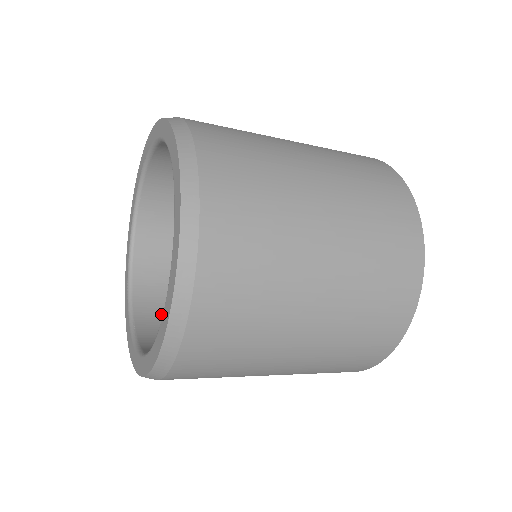
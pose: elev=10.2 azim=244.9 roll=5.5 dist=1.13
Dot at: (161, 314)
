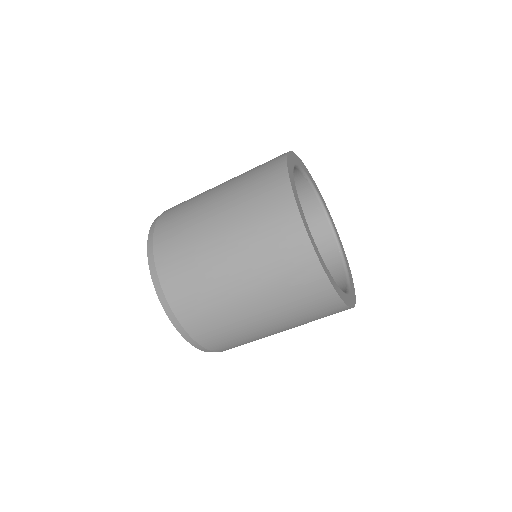
Dot at: occluded
